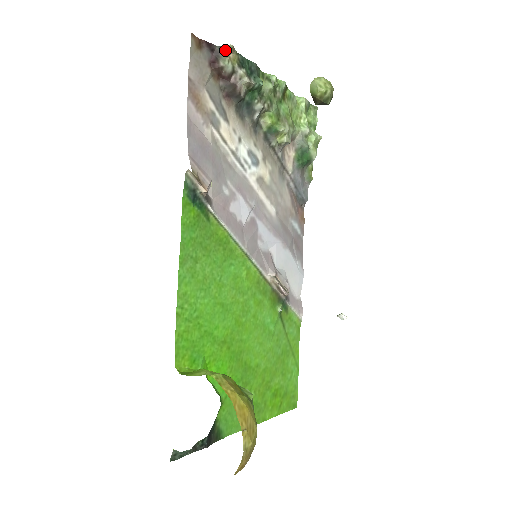
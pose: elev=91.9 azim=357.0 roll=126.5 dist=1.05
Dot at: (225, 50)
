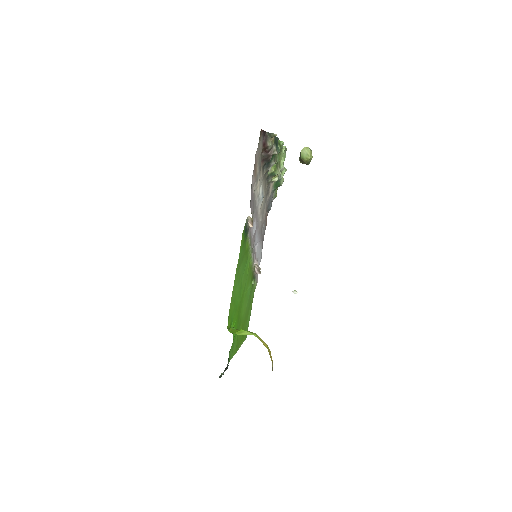
Dot at: (271, 136)
